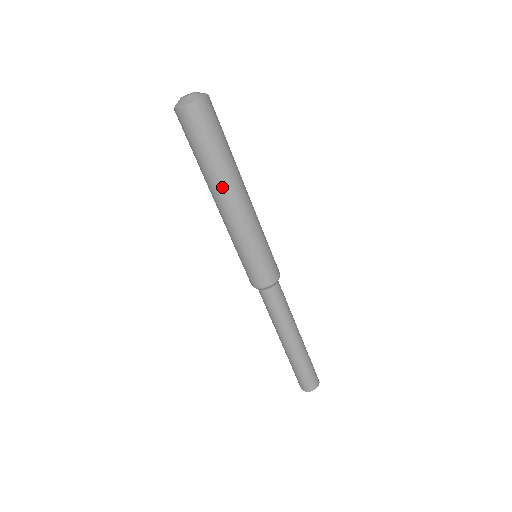
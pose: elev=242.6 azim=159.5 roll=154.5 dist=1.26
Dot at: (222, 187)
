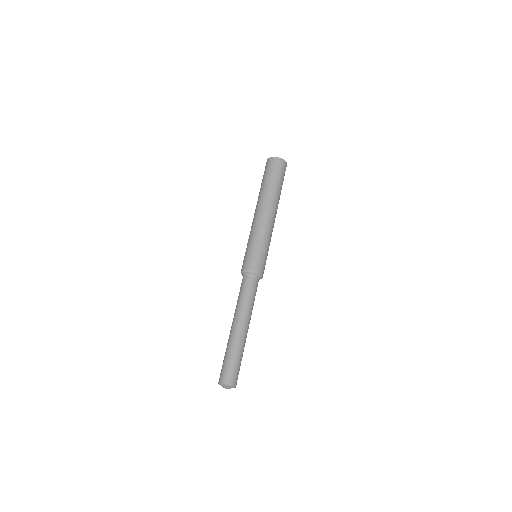
Dot at: (273, 202)
